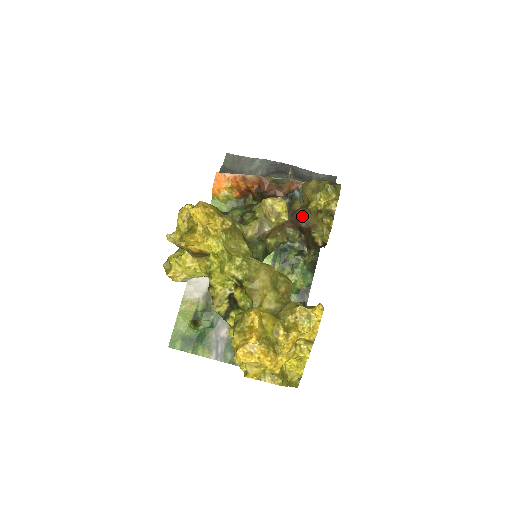
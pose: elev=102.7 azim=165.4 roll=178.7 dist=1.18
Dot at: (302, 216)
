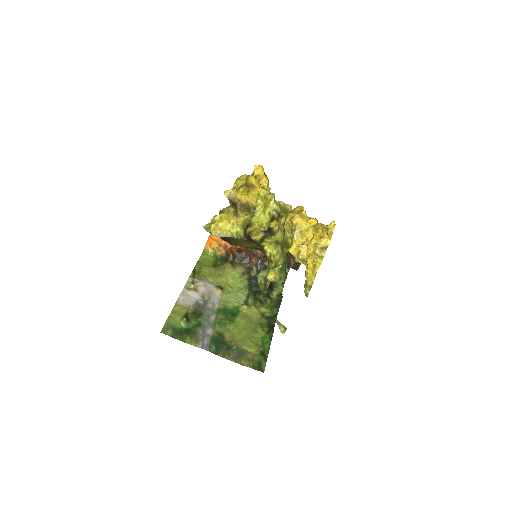
Dot at: occluded
